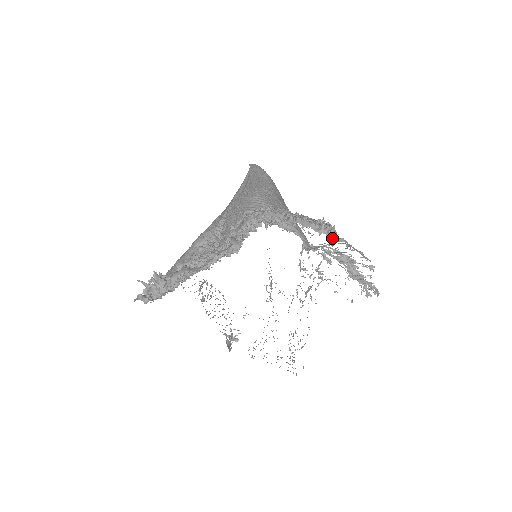
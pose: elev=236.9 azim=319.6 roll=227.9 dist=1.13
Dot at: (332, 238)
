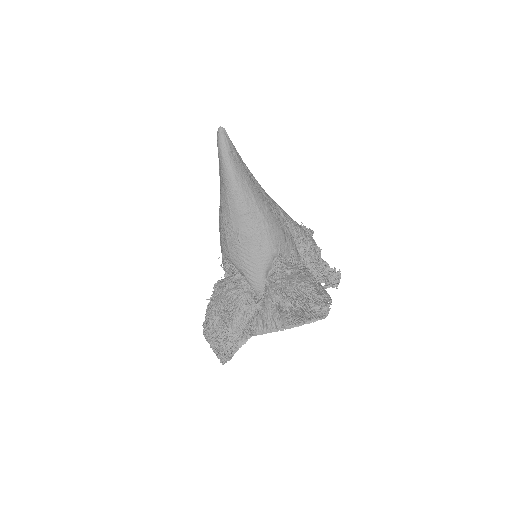
Dot at: (246, 335)
